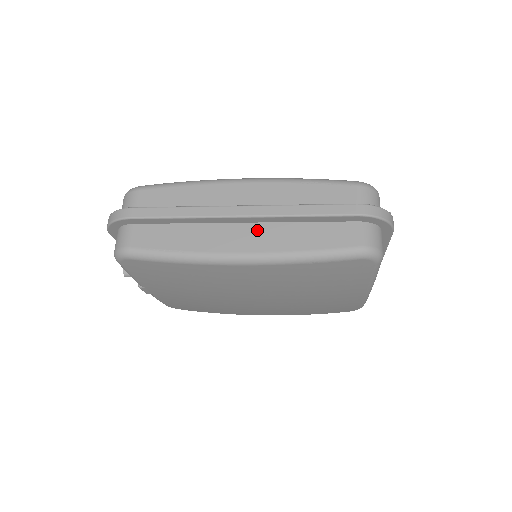
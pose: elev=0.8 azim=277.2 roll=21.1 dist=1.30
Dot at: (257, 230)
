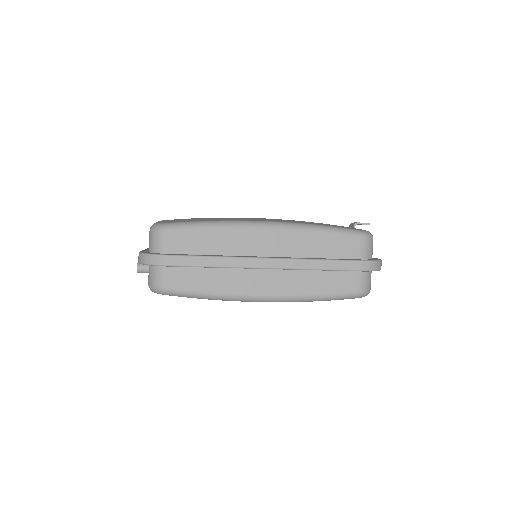
Dot at: (279, 276)
